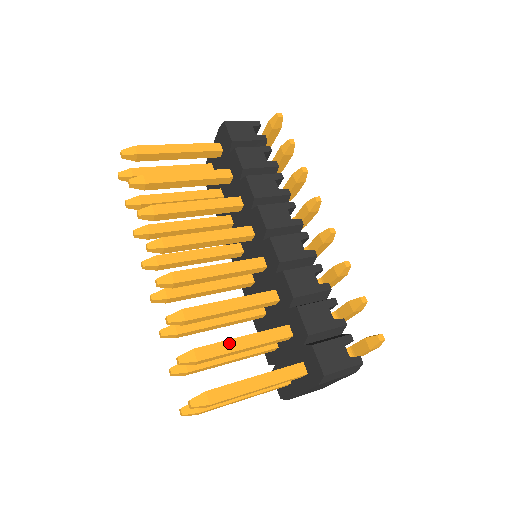
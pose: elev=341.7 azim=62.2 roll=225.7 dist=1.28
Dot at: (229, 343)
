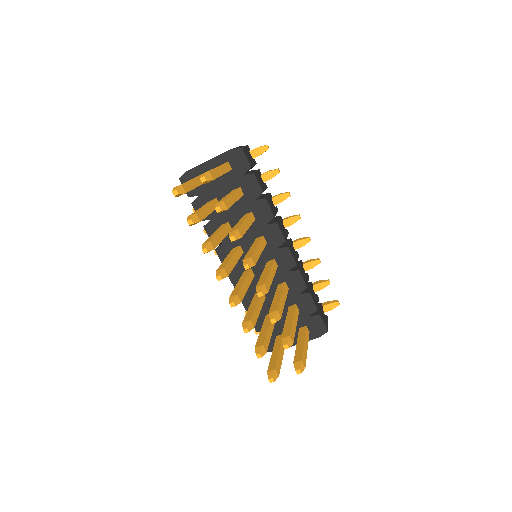
Dot at: (293, 326)
